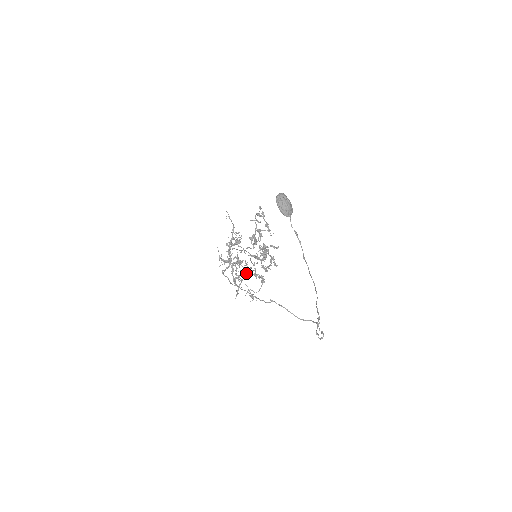
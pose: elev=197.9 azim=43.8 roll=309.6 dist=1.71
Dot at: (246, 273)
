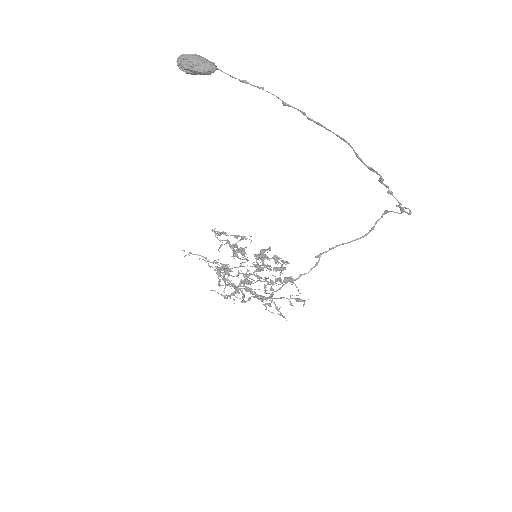
Dot at: occluded
